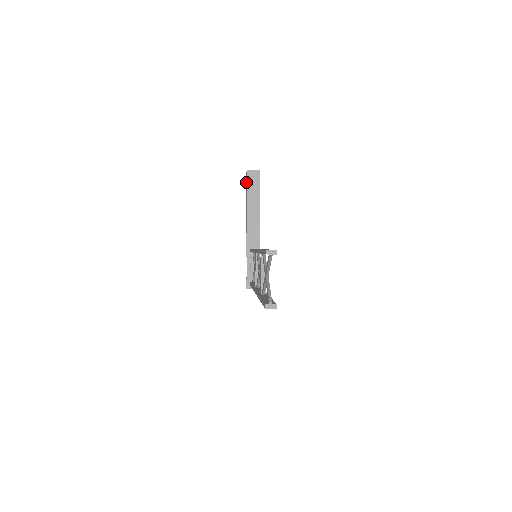
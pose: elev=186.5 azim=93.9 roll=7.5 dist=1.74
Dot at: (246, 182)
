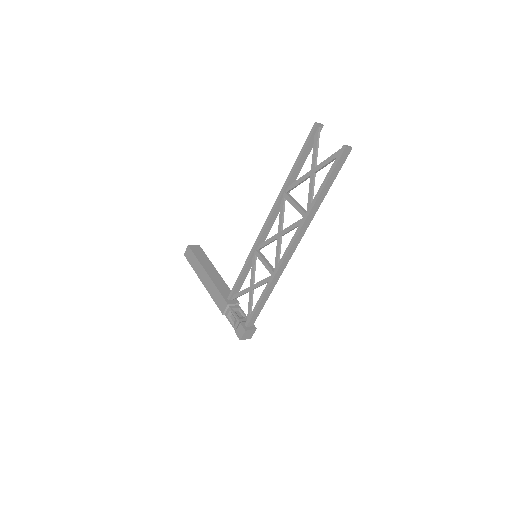
Dot at: (189, 259)
